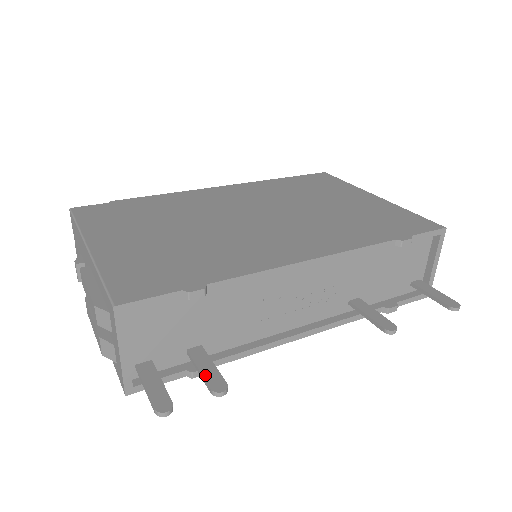
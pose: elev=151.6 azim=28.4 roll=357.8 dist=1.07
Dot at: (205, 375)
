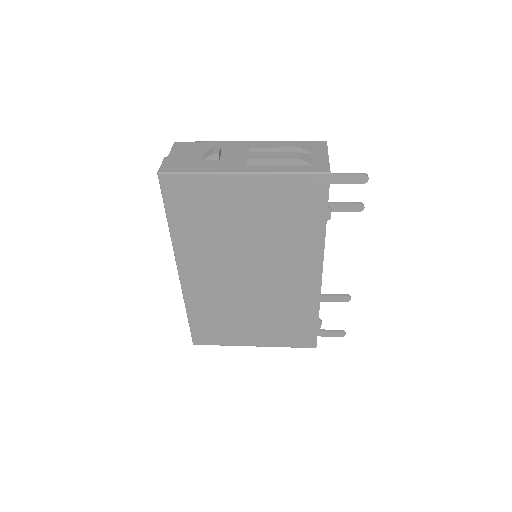
Dot at: (347, 203)
